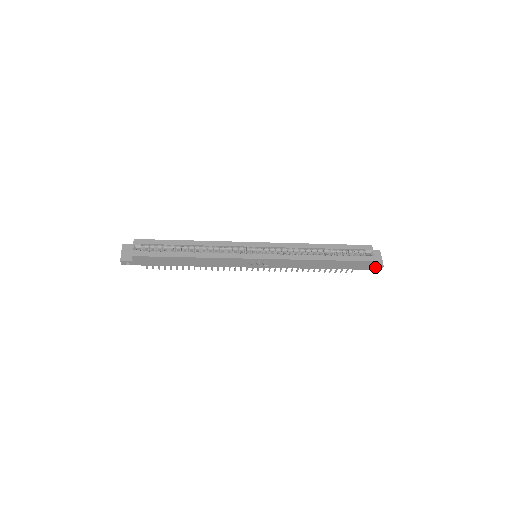
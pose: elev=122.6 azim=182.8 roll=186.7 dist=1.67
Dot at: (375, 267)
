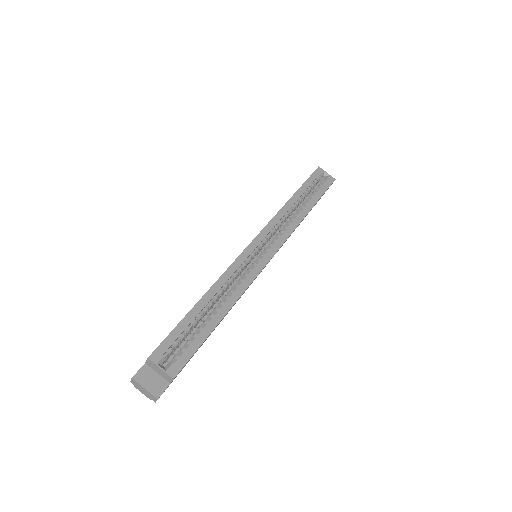
Dot at: occluded
